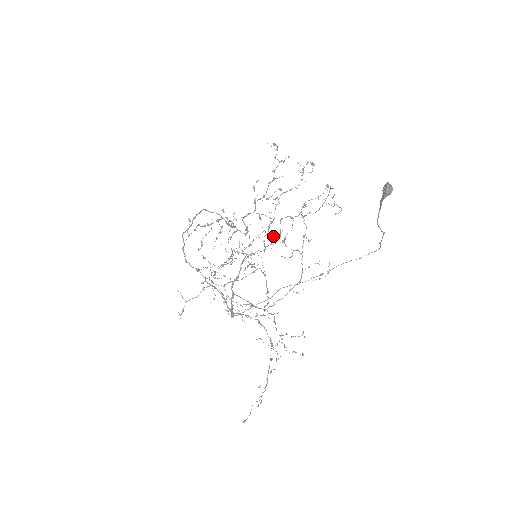
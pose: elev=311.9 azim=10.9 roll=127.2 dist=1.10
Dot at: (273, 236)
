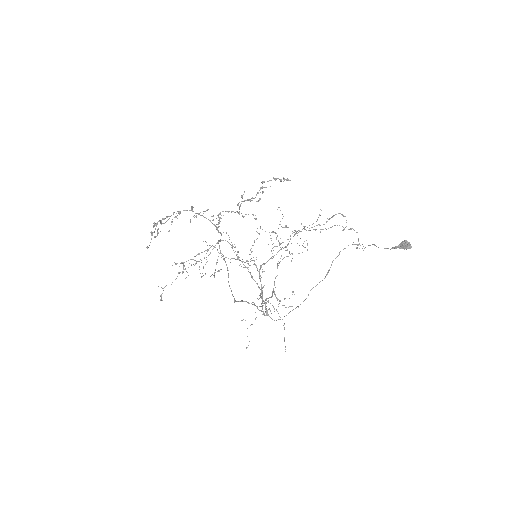
Dot at: (286, 250)
